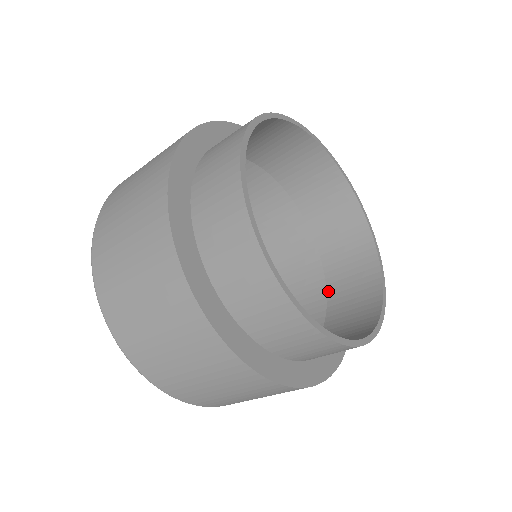
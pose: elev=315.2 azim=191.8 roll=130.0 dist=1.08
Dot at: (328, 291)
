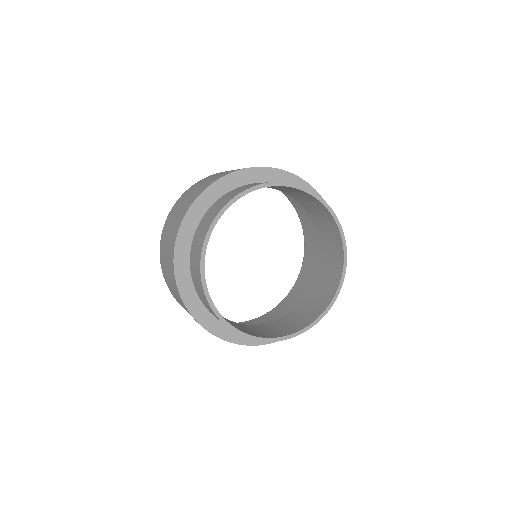
Dot at: (278, 319)
